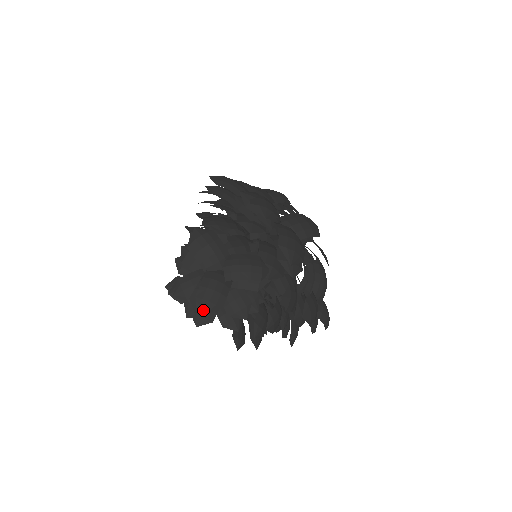
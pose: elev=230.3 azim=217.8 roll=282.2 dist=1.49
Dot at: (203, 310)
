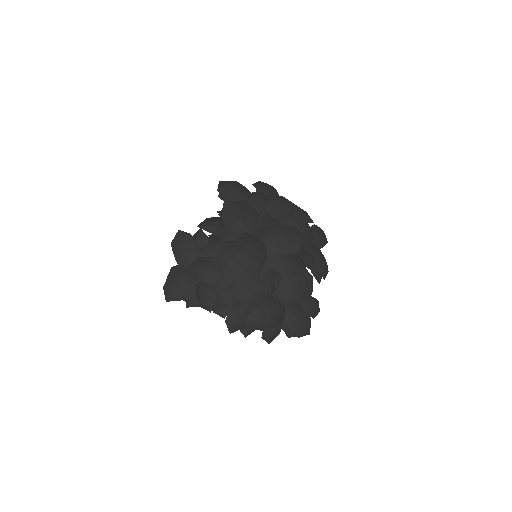
Dot at: (166, 298)
